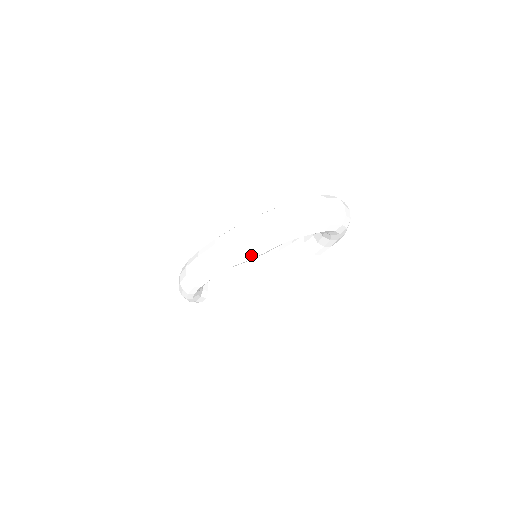
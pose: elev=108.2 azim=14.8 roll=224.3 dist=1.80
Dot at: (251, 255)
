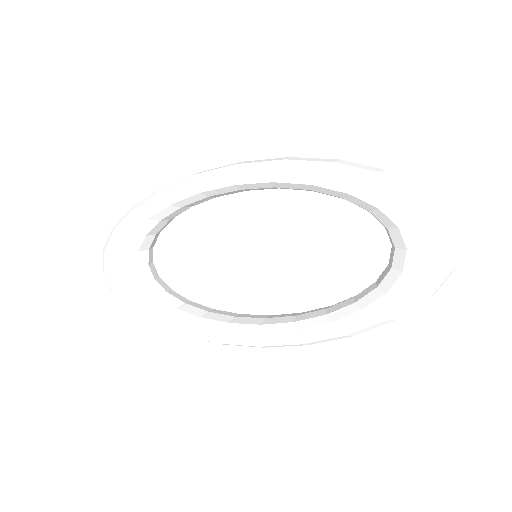
Dot at: (289, 172)
